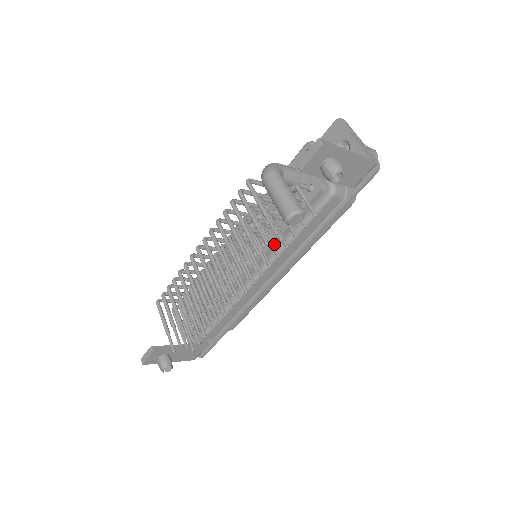
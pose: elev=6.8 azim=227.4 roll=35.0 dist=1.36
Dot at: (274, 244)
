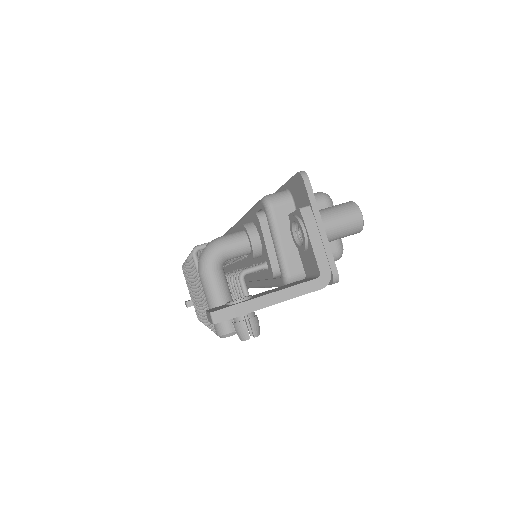
Dot at: occluded
